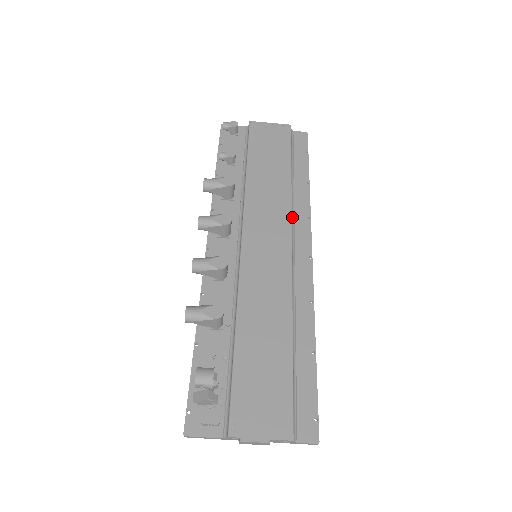
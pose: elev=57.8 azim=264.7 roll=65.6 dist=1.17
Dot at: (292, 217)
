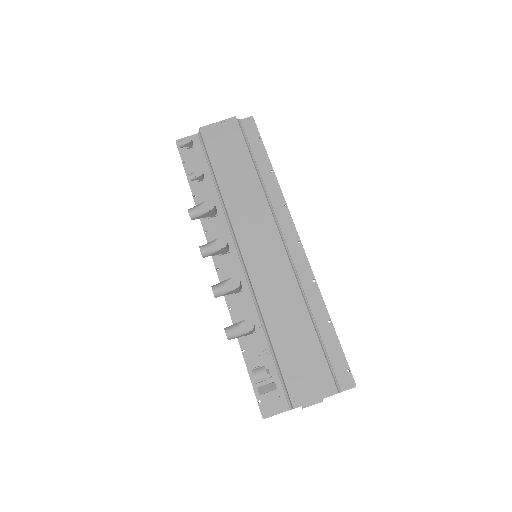
Dot at: (272, 211)
